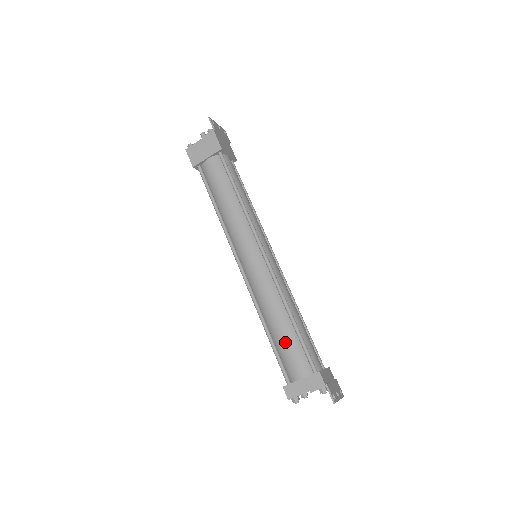
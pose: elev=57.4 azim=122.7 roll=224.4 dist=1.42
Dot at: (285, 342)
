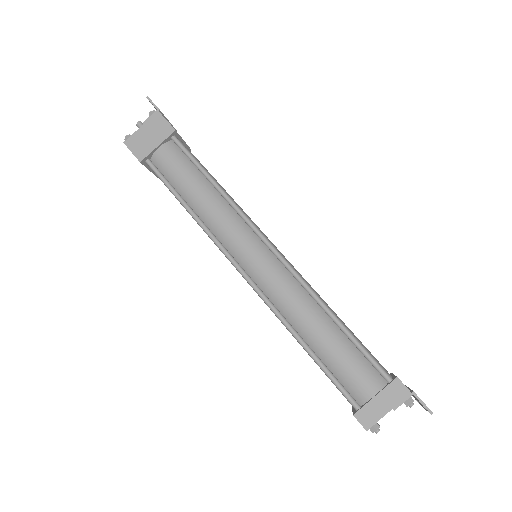
Dot at: (337, 353)
